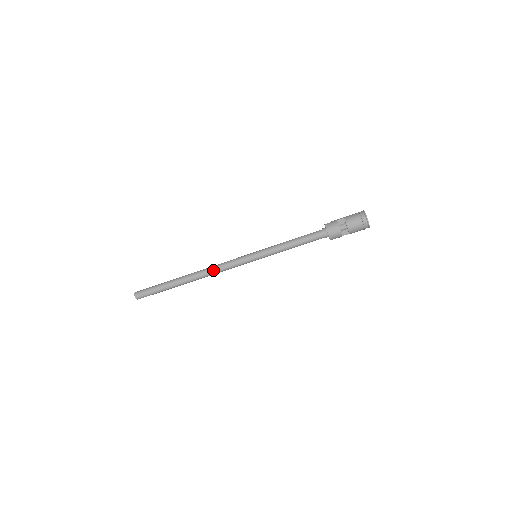
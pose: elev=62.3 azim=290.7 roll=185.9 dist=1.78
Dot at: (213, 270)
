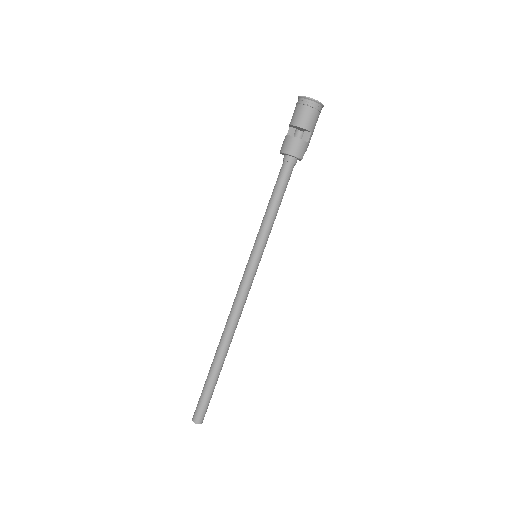
Dot at: (231, 313)
